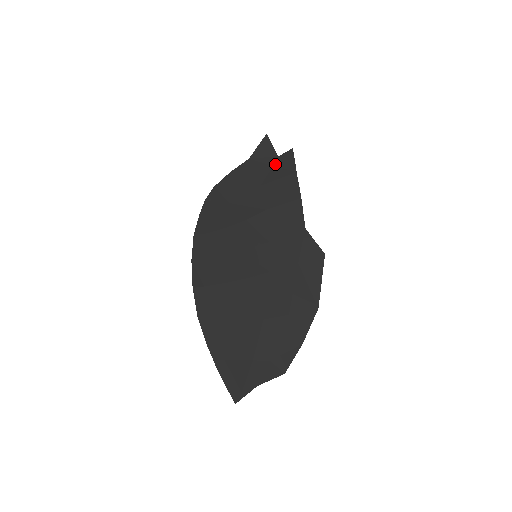
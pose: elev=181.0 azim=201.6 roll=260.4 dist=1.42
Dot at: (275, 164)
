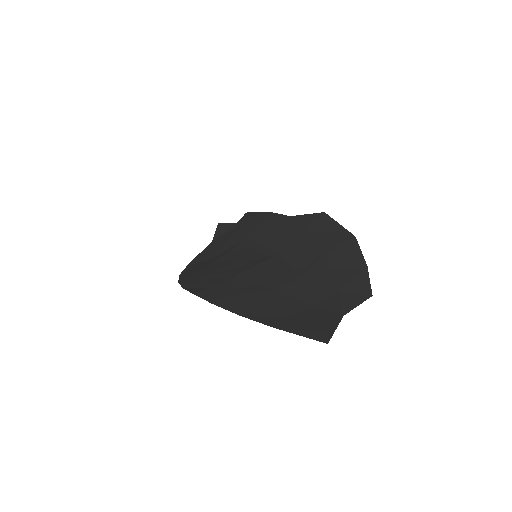
Dot at: (237, 226)
